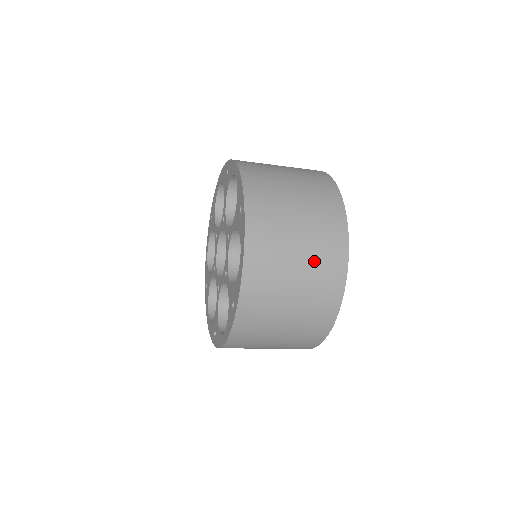
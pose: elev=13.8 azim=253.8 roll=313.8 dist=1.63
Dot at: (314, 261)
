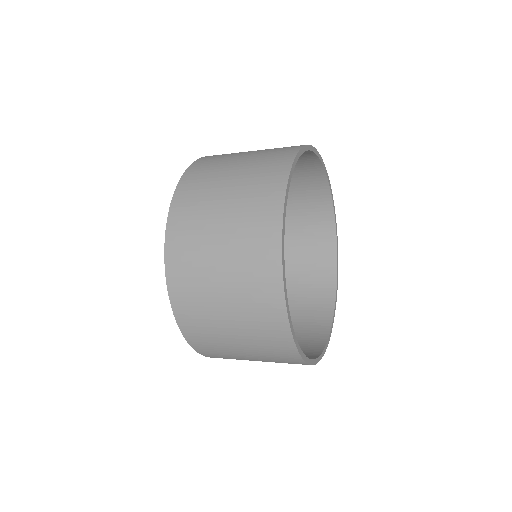
Dot at: (239, 237)
